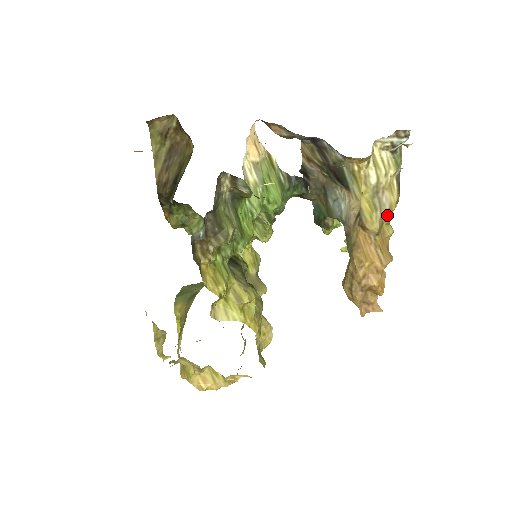
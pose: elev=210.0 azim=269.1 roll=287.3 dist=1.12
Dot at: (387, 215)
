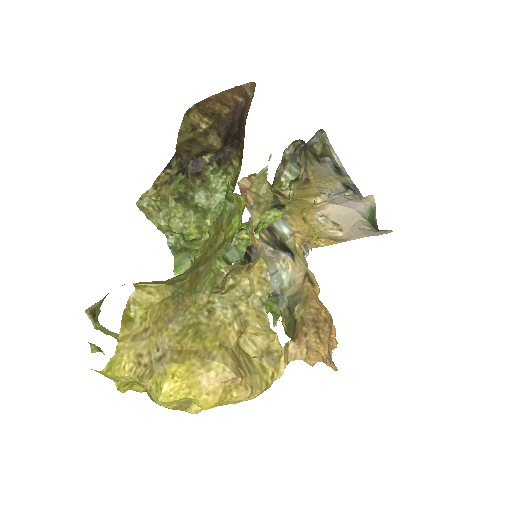
Dot at: occluded
